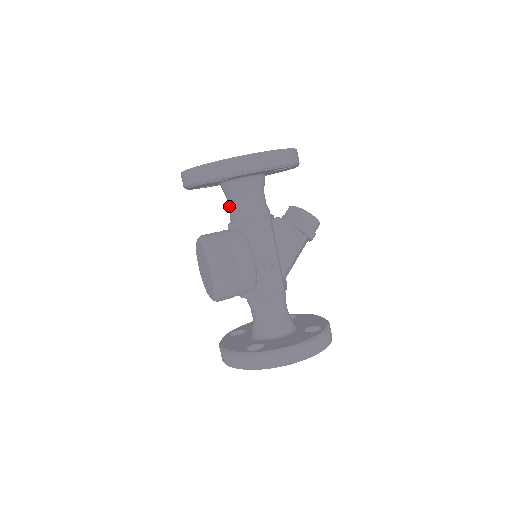
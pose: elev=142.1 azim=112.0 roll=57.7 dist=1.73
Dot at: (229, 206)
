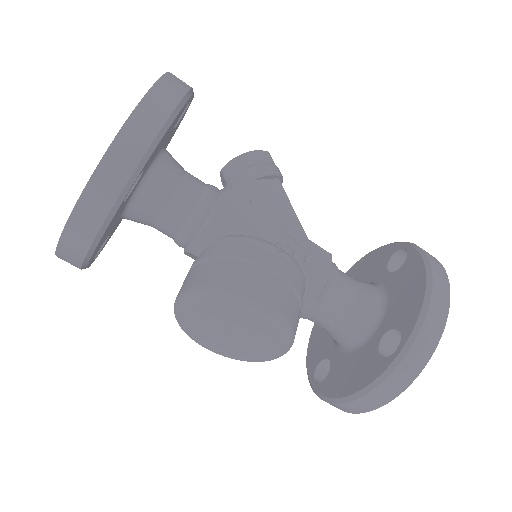
Dot at: (165, 229)
